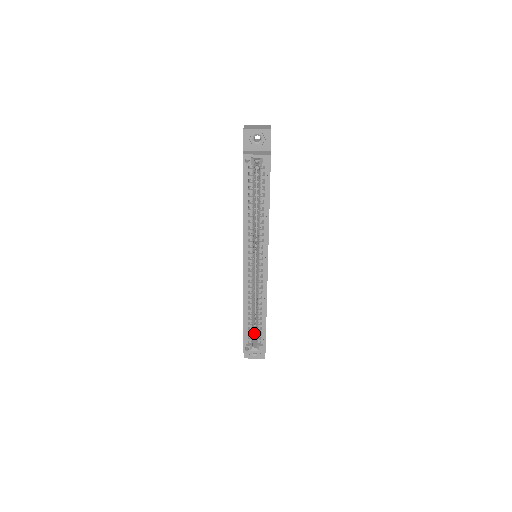
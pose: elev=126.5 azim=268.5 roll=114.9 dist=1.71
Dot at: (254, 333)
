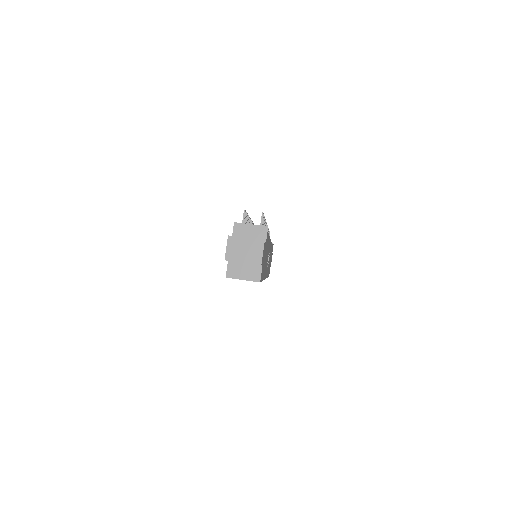
Dot at: occluded
